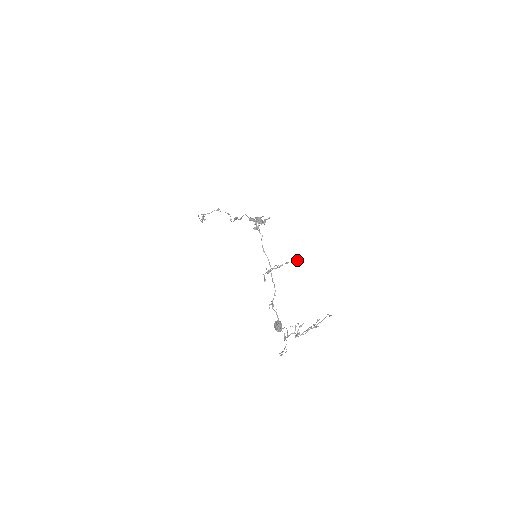
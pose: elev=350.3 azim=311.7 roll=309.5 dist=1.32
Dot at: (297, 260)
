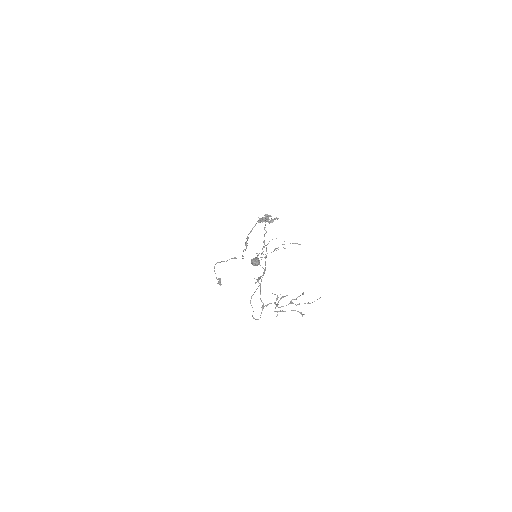
Dot at: (295, 243)
